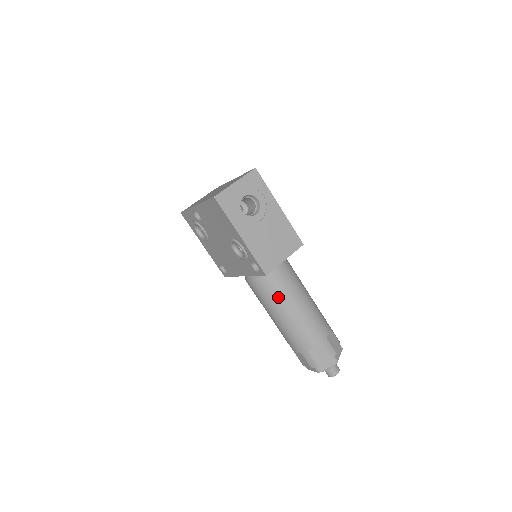
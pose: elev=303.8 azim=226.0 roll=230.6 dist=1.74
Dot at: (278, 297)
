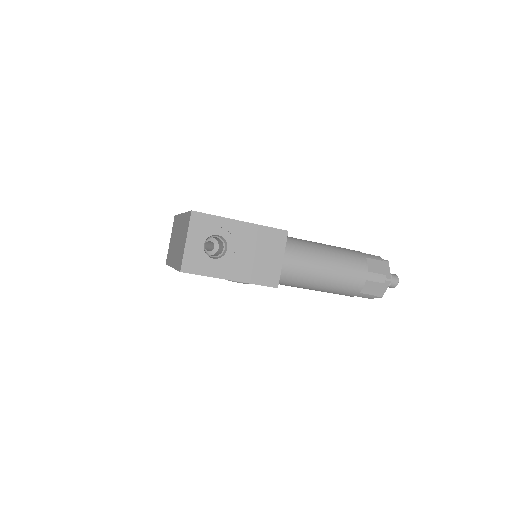
Dot at: (301, 278)
